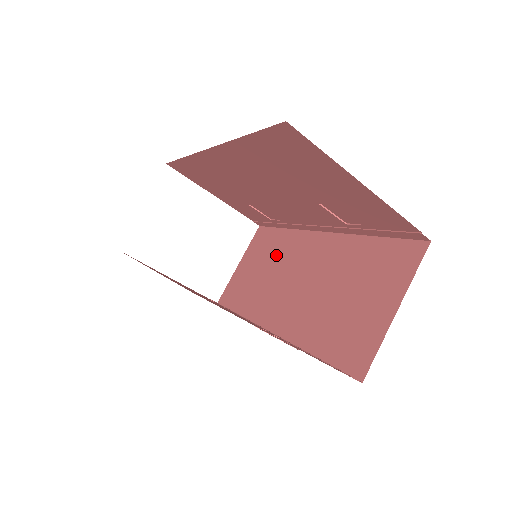
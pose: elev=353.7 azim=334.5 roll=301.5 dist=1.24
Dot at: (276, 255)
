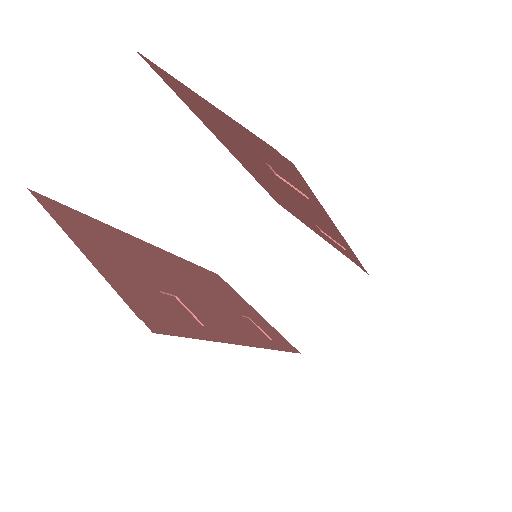
Dot at: occluded
